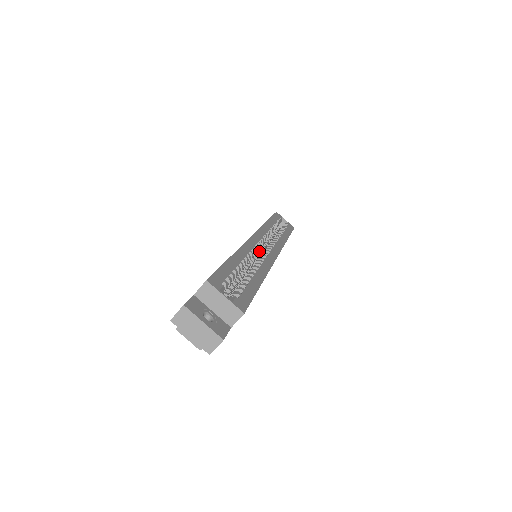
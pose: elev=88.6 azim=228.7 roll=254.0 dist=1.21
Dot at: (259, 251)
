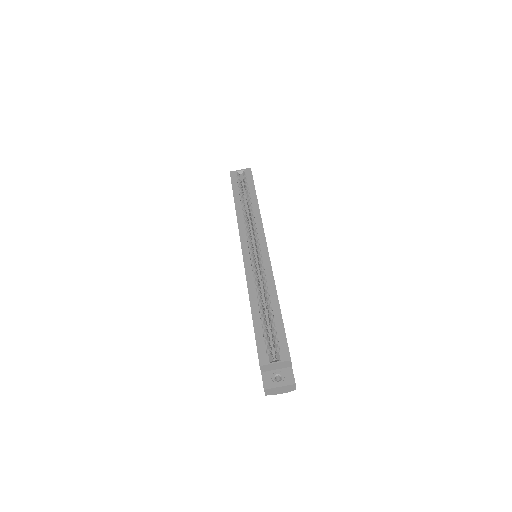
Dot at: (253, 240)
